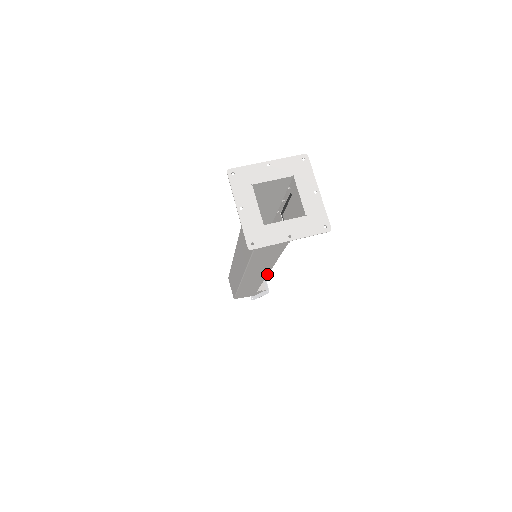
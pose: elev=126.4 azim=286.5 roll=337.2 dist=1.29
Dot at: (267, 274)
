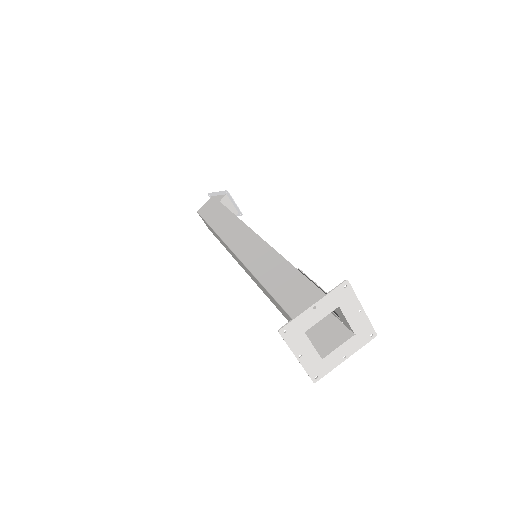
Dot at: occluded
